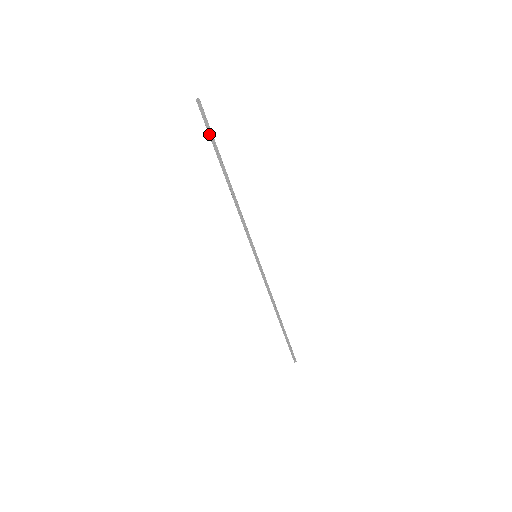
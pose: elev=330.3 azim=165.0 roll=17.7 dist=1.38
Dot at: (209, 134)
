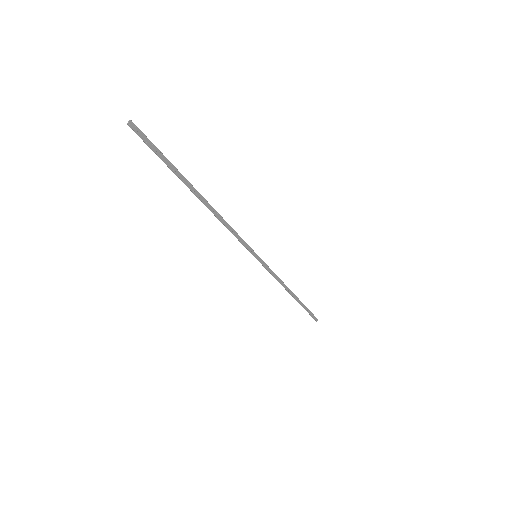
Dot at: (161, 158)
